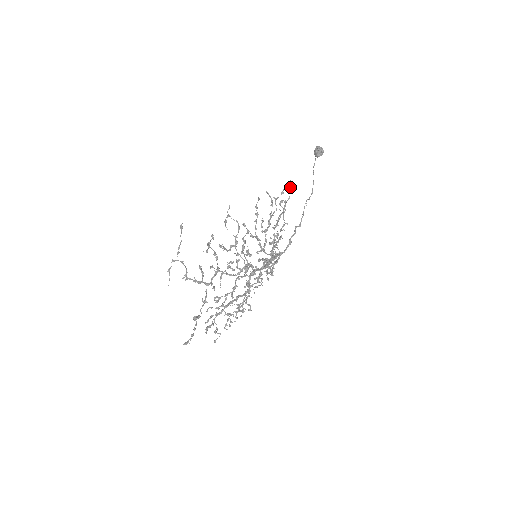
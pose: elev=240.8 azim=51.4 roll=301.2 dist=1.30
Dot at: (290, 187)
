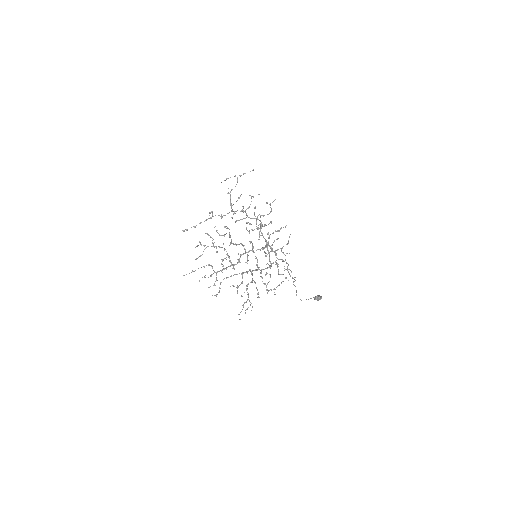
Dot at: occluded
